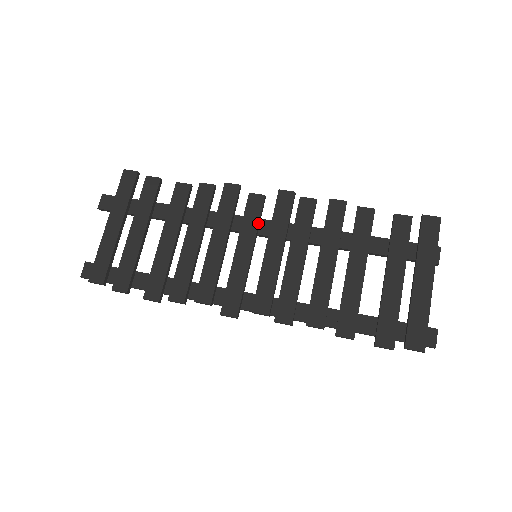
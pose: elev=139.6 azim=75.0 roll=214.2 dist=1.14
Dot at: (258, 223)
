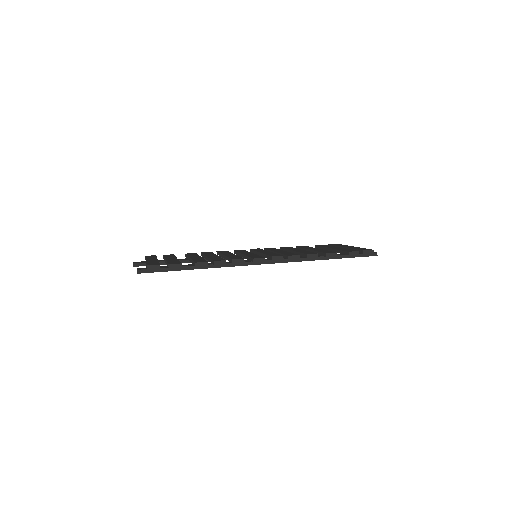
Dot at: occluded
